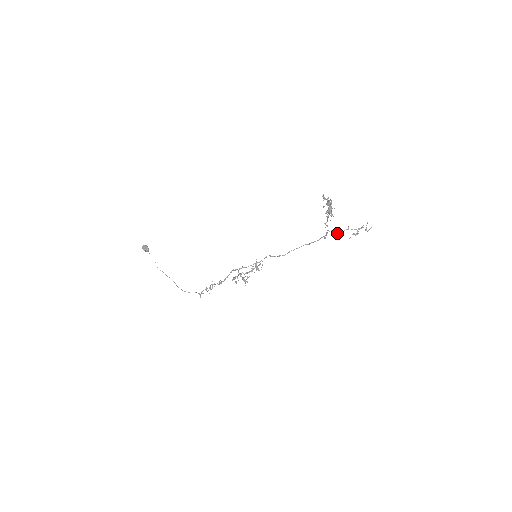
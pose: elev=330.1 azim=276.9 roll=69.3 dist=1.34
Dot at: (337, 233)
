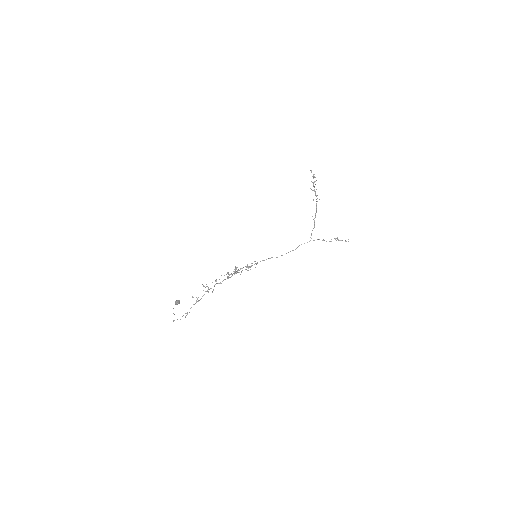
Dot at: occluded
